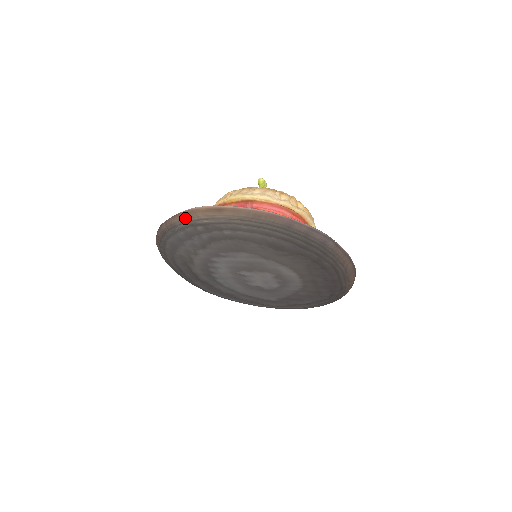
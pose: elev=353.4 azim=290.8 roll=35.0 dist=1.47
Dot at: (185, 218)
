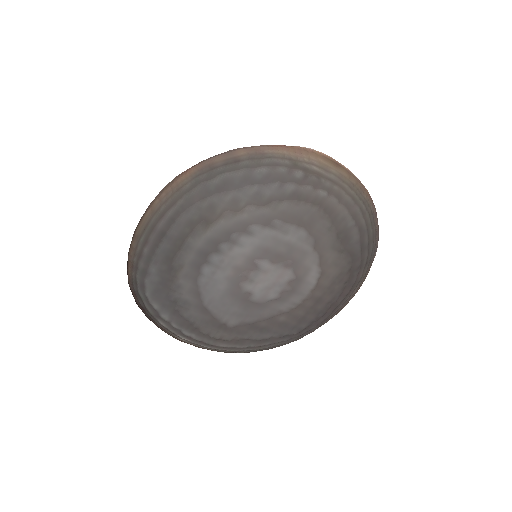
Dot at: (292, 153)
